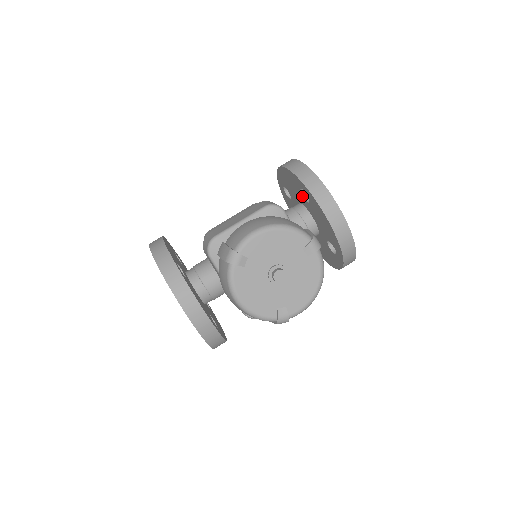
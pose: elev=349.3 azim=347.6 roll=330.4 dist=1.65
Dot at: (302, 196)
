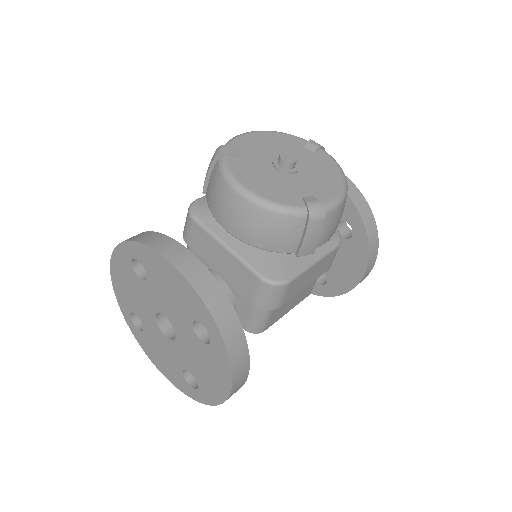
Dot at: occluded
